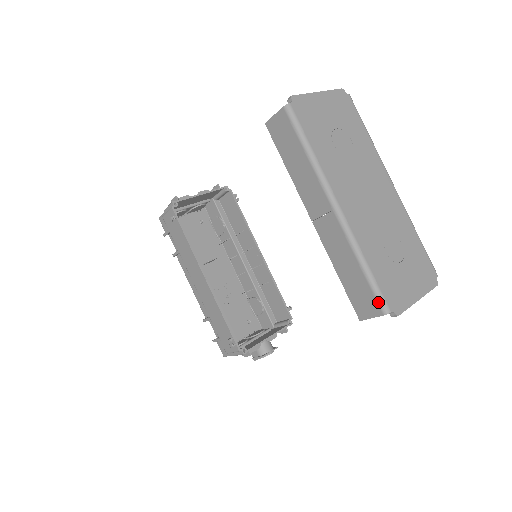
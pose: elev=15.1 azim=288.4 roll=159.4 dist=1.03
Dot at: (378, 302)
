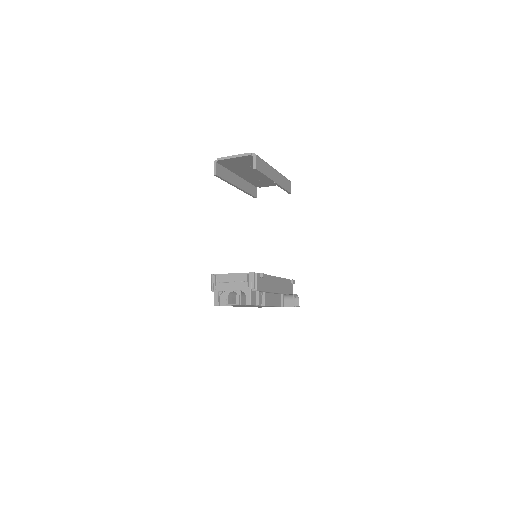
Dot at: (217, 164)
